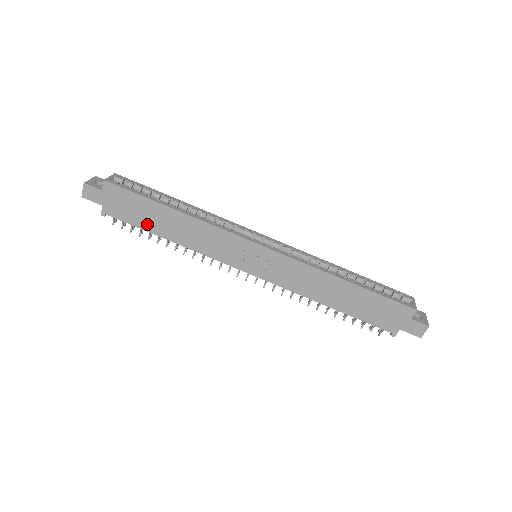
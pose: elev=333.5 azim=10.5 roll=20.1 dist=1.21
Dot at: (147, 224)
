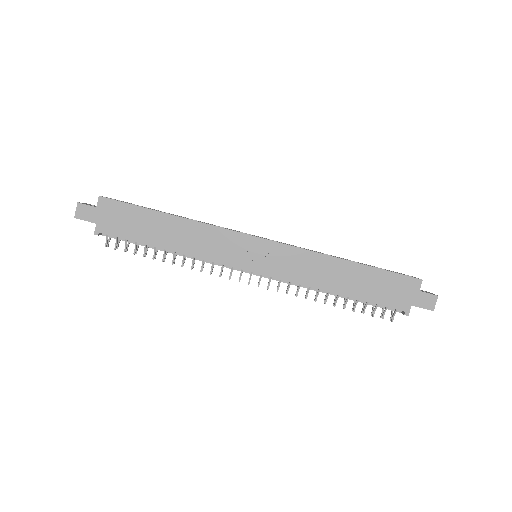
Dot at: (143, 236)
